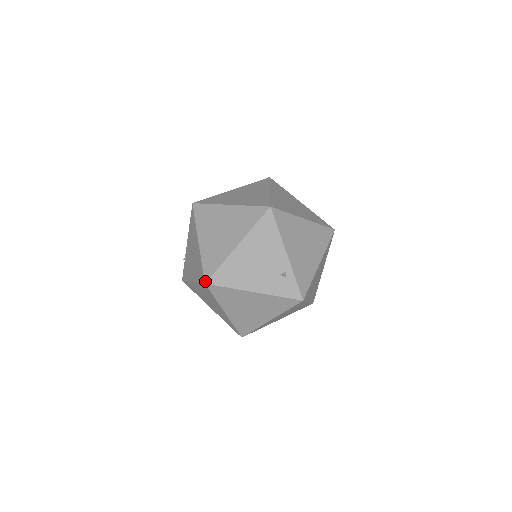
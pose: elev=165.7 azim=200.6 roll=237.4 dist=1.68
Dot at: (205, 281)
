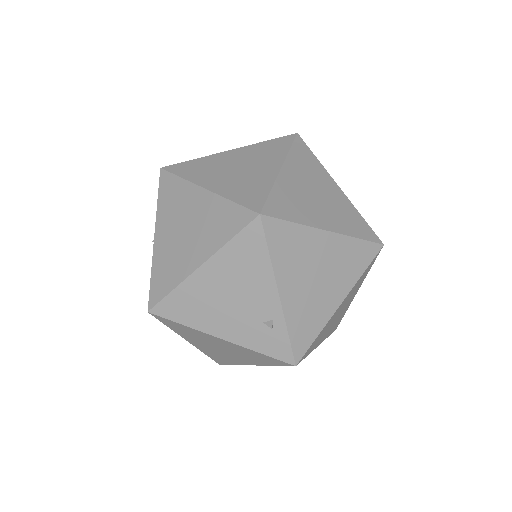
Dot at: (148, 308)
